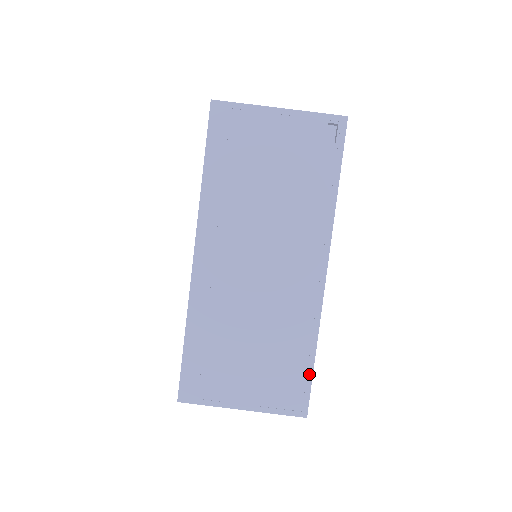
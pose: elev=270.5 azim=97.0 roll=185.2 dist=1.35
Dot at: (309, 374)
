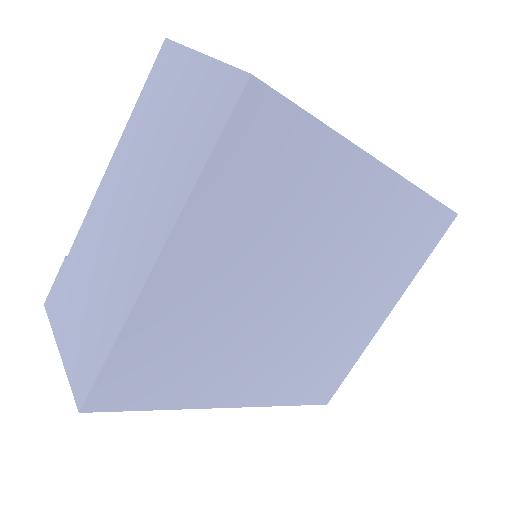
Dot at: (298, 106)
